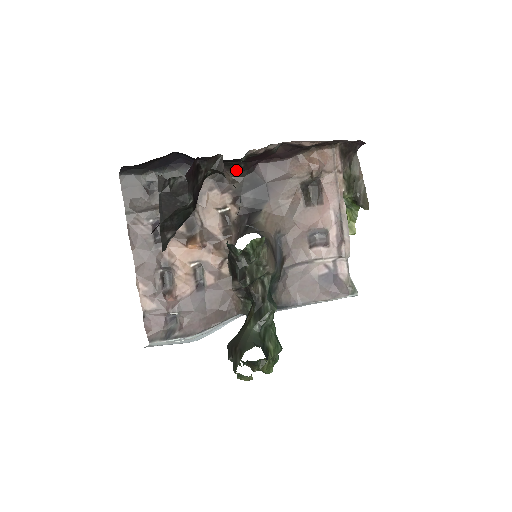
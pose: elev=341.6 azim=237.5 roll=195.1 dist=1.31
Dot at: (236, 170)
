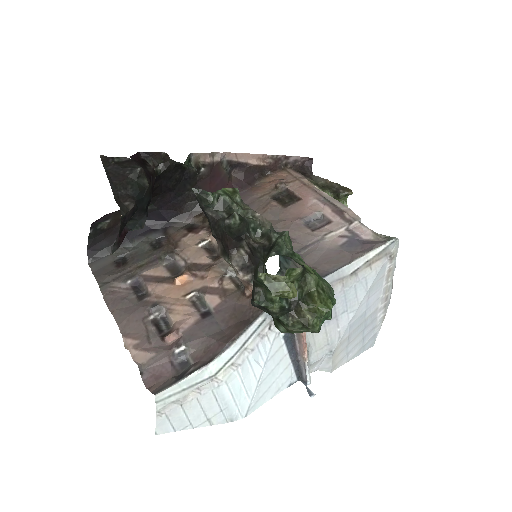
Dot at: occluded
